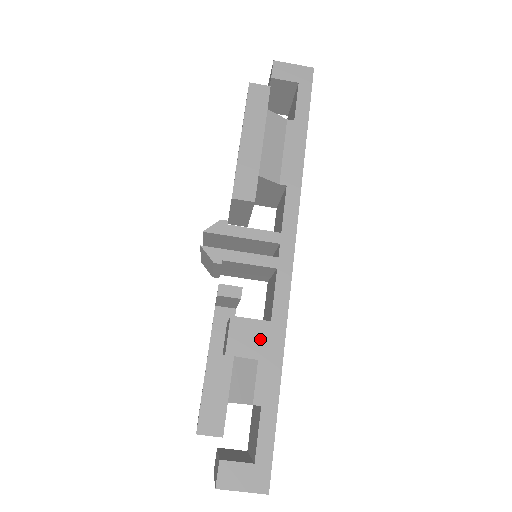
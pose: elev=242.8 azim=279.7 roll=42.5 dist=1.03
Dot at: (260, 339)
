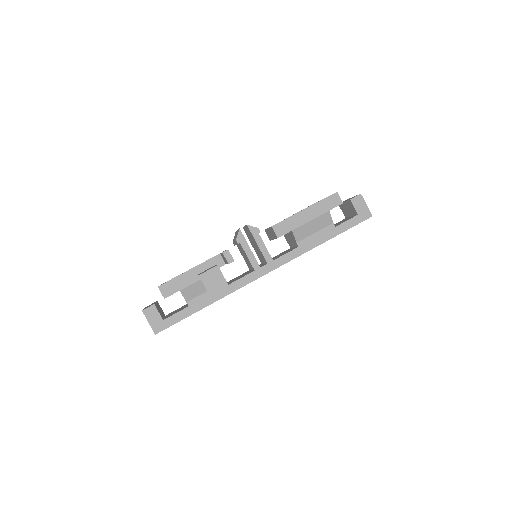
Dot at: (217, 285)
